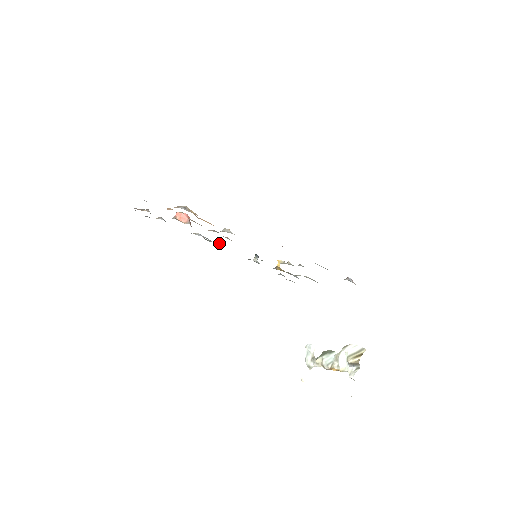
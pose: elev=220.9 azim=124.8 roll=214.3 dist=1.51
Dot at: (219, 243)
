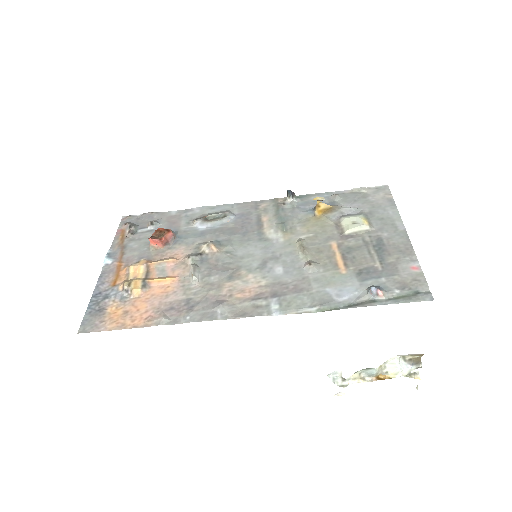
Dot at: (227, 217)
